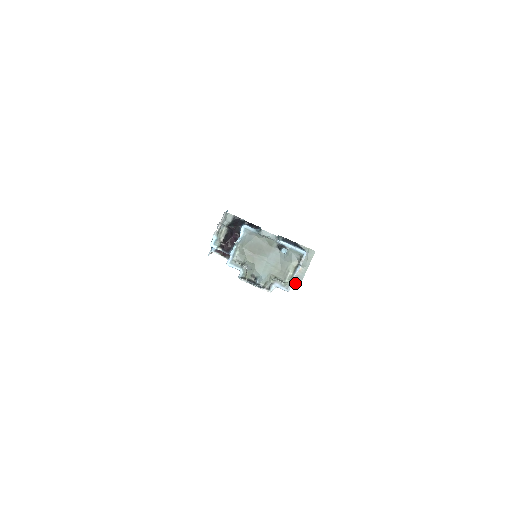
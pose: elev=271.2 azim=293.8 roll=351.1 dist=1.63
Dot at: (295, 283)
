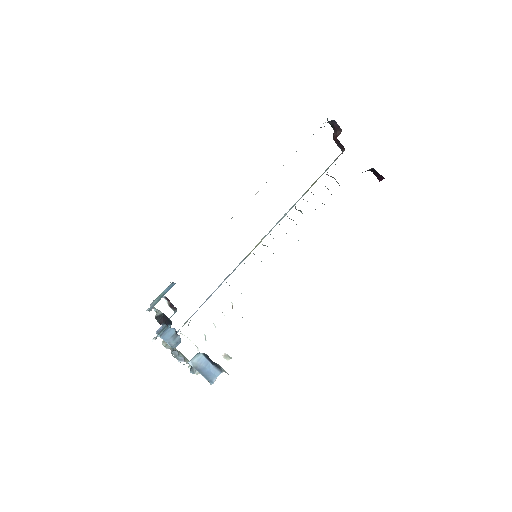
Dot at: occluded
